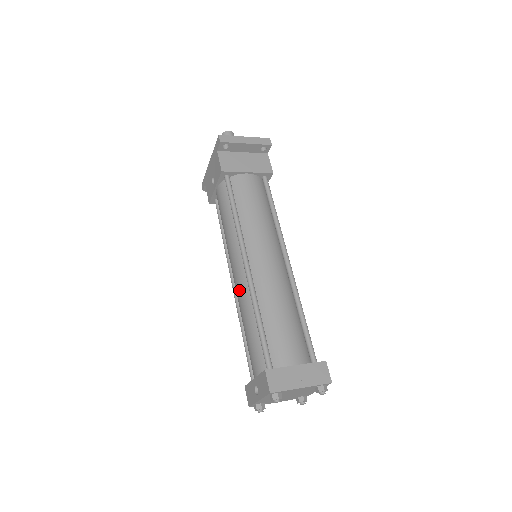
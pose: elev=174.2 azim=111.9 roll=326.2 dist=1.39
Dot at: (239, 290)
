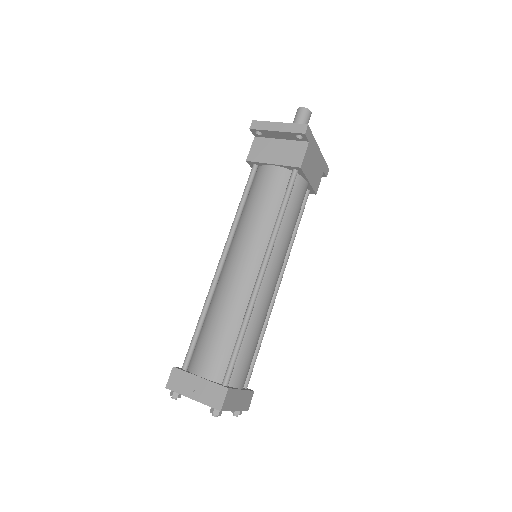
Dot at: occluded
